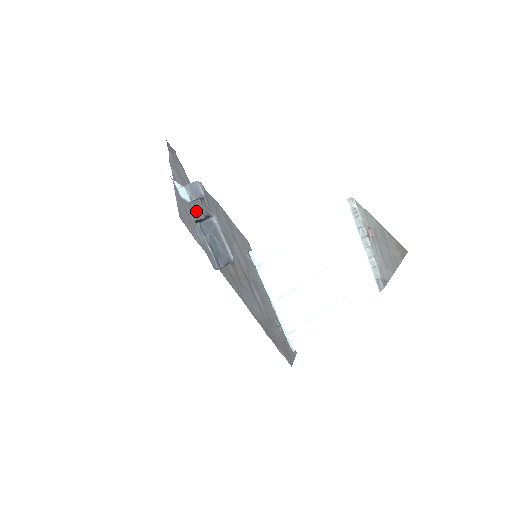
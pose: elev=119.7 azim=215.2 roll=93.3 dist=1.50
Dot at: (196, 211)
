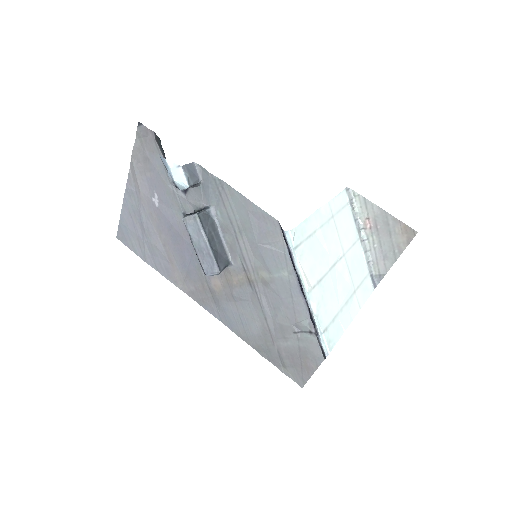
Dot at: (166, 213)
